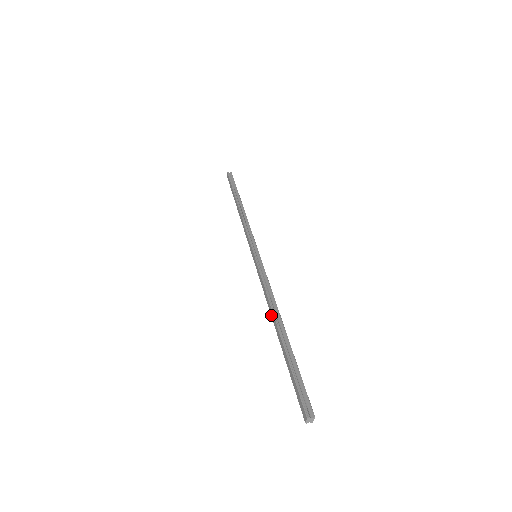
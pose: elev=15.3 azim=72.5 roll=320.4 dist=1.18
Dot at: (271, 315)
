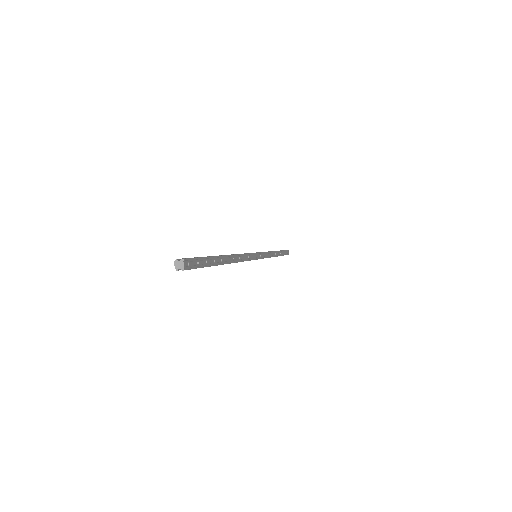
Dot at: occluded
